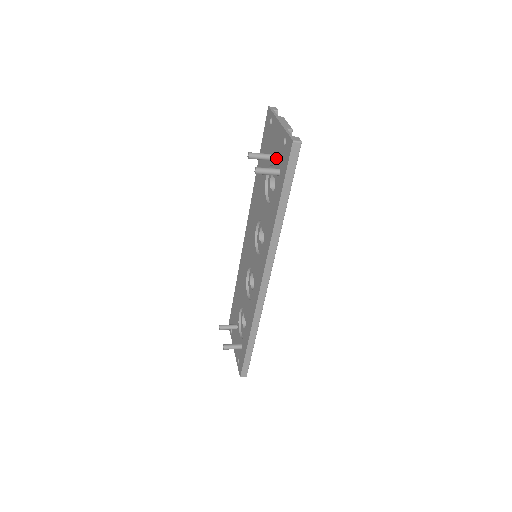
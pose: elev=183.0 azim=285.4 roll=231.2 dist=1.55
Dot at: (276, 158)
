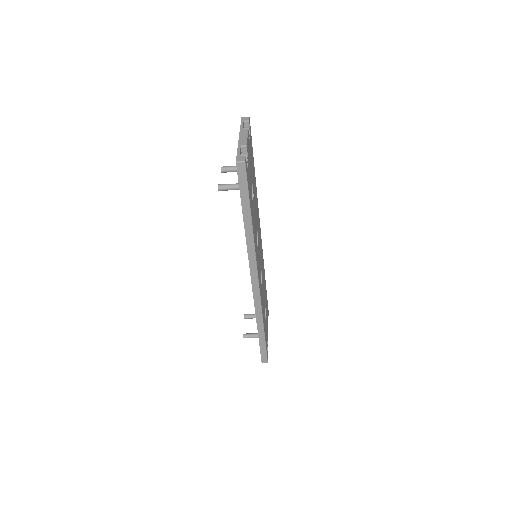
Dot at: occluded
